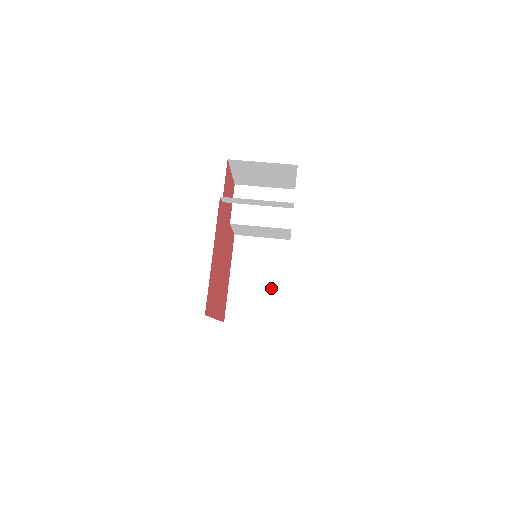
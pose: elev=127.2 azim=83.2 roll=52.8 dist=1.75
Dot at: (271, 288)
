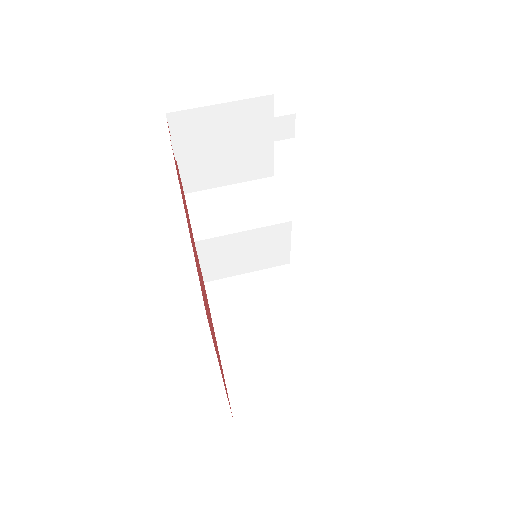
Dot at: (291, 337)
